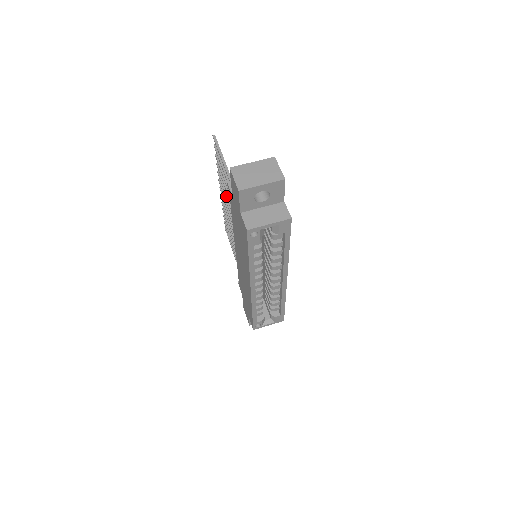
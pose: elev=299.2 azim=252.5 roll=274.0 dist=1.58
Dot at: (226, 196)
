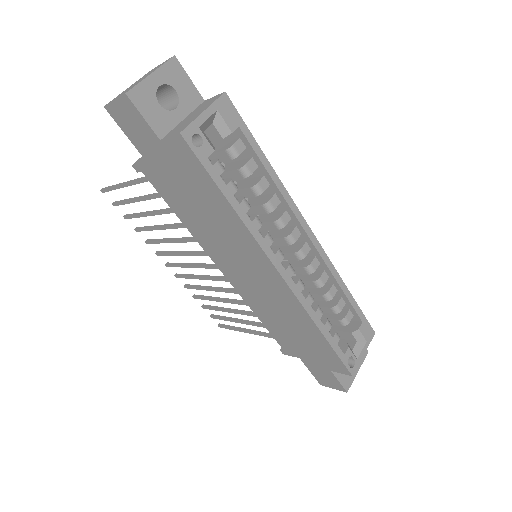
Dot at: (168, 240)
